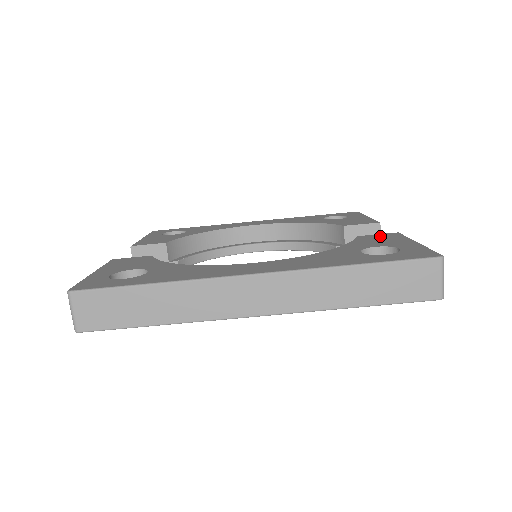
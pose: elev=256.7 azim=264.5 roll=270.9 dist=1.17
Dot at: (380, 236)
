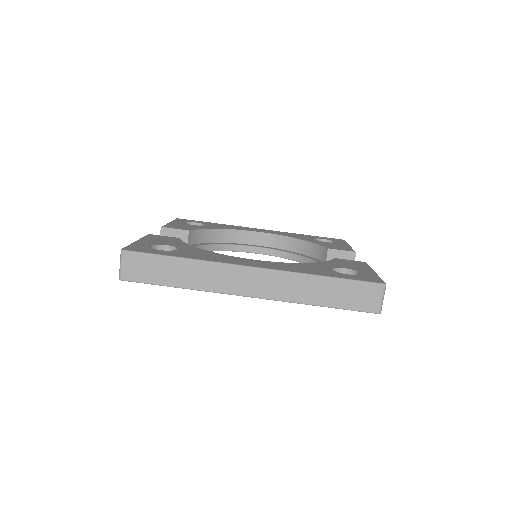
Dot at: (351, 262)
